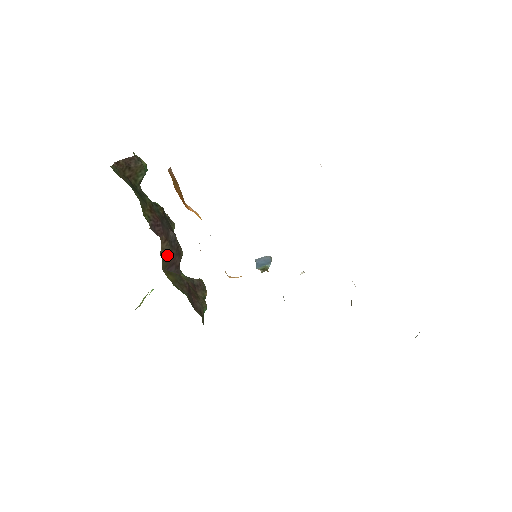
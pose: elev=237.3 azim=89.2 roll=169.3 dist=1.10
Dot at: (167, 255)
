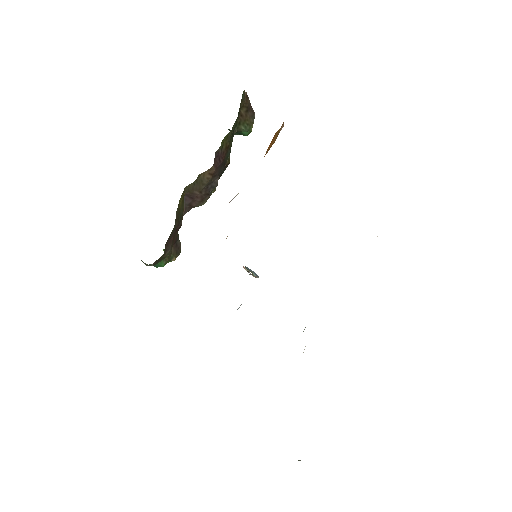
Dot at: (199, 185)
